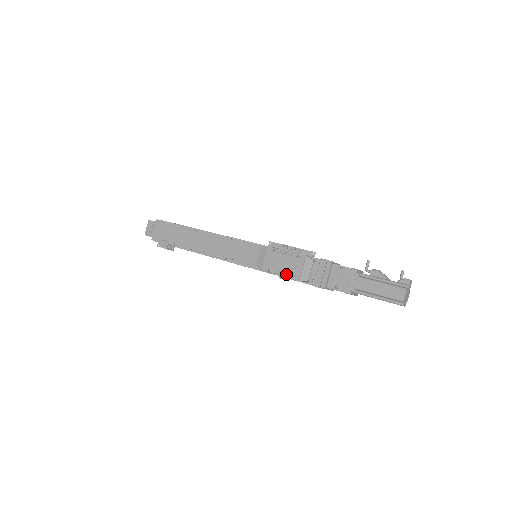
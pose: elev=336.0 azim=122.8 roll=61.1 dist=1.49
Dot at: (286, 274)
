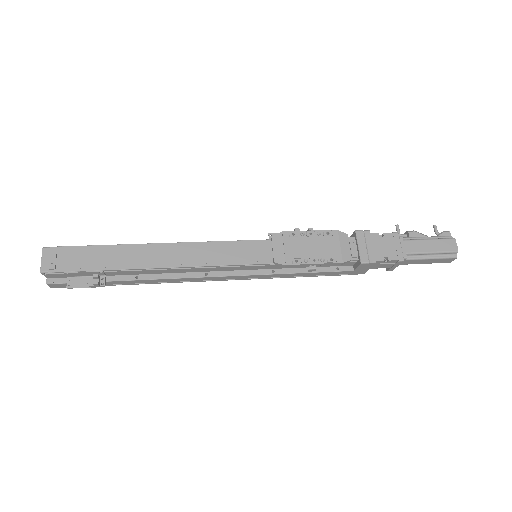
Dot at: (322, 259)
